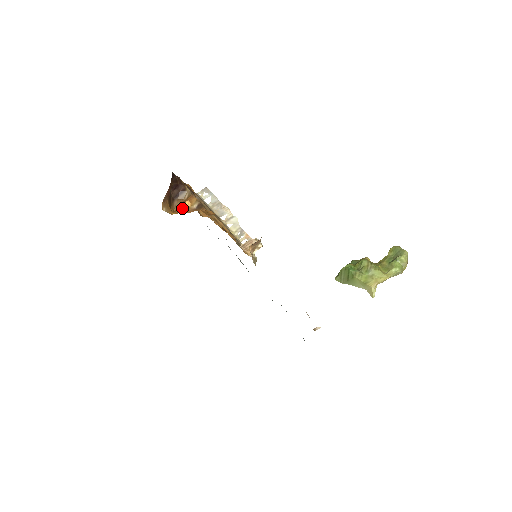
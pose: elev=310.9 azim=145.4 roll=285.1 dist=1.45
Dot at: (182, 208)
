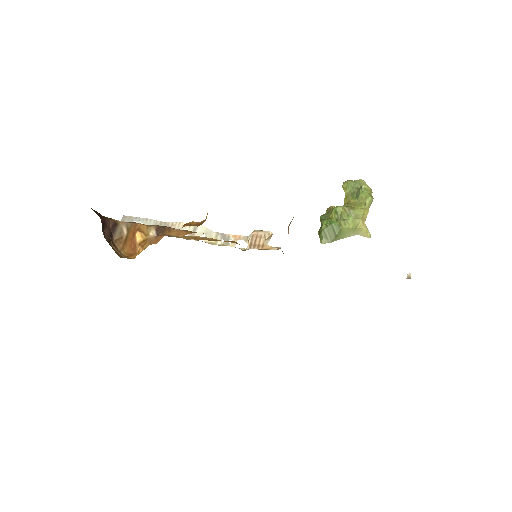
Dot at: (138, 244)
